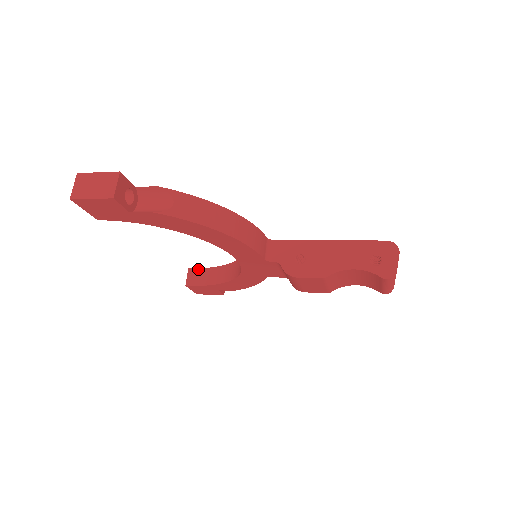
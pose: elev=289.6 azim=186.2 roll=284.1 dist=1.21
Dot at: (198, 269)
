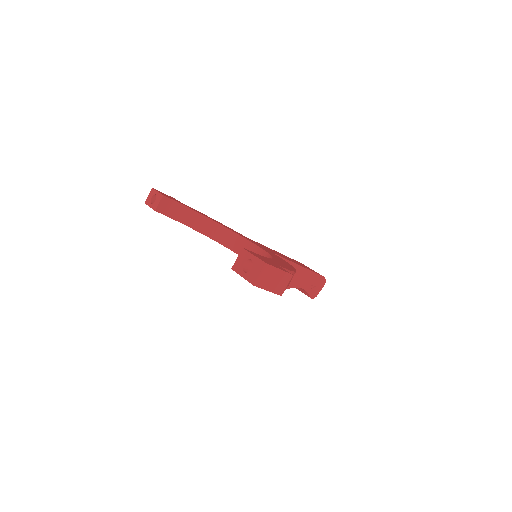
Dot at: (172, 200)
